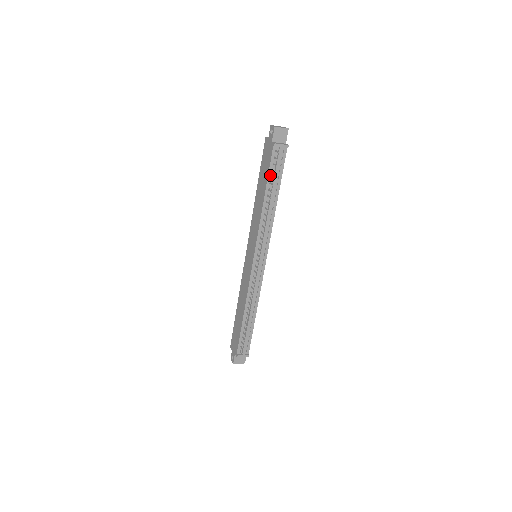
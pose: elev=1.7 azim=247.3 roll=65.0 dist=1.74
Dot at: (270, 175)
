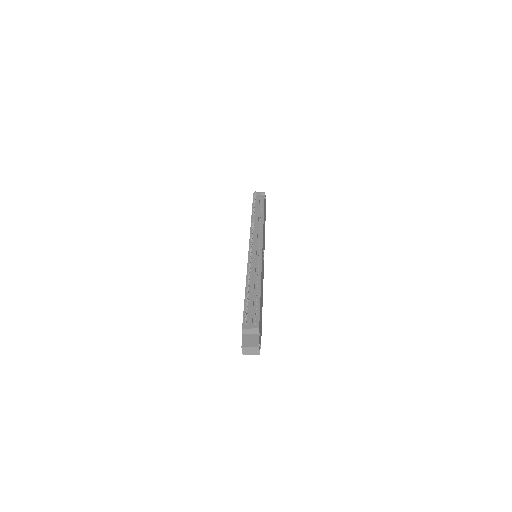
Dot at: occluded
